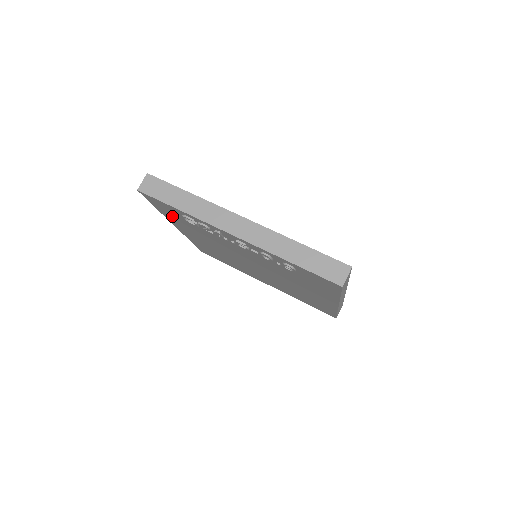
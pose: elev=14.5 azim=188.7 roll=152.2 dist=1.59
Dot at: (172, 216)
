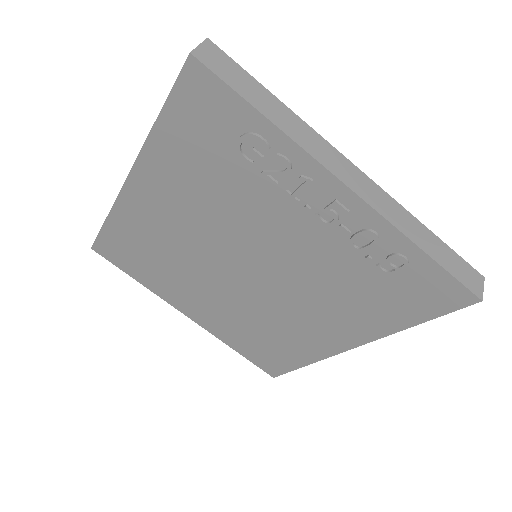
Dot at: (184, 141)
